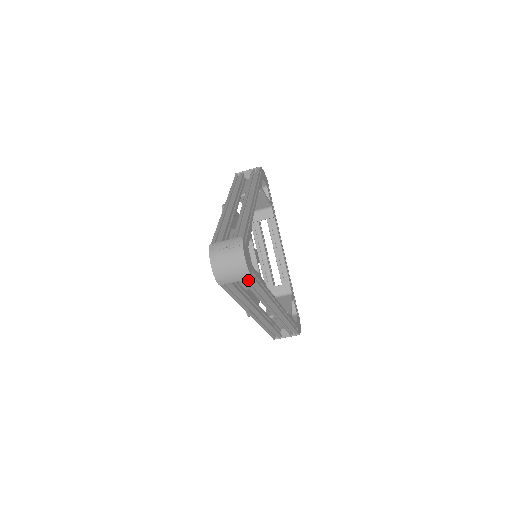
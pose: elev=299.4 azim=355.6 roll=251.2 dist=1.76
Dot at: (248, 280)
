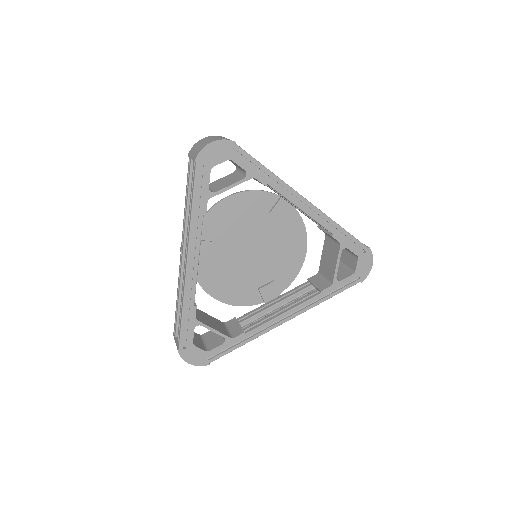
Dot at: occluded
